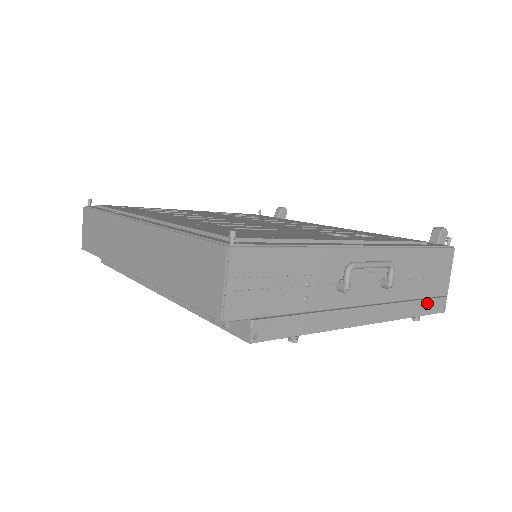
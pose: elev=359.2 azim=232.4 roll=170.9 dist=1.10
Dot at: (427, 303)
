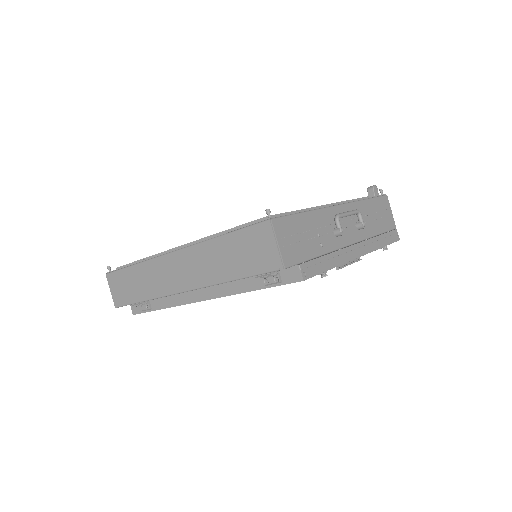
Dot at: (387, 236)
